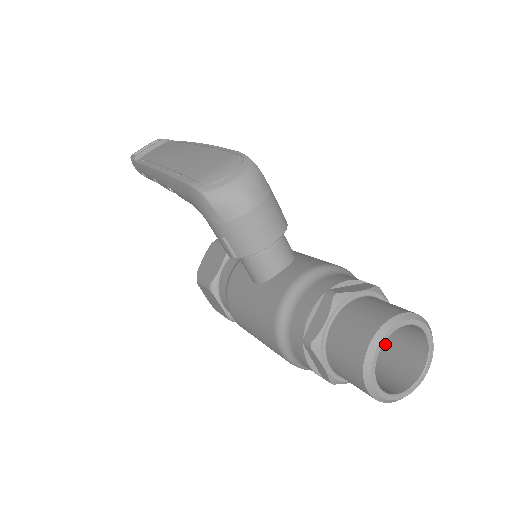
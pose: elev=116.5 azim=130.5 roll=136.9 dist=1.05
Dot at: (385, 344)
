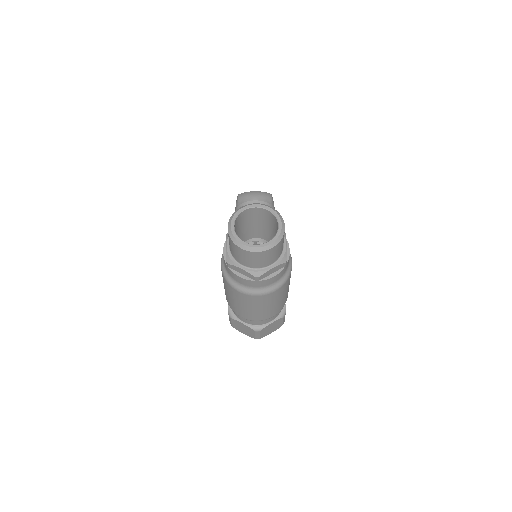
Dot at: occluded
